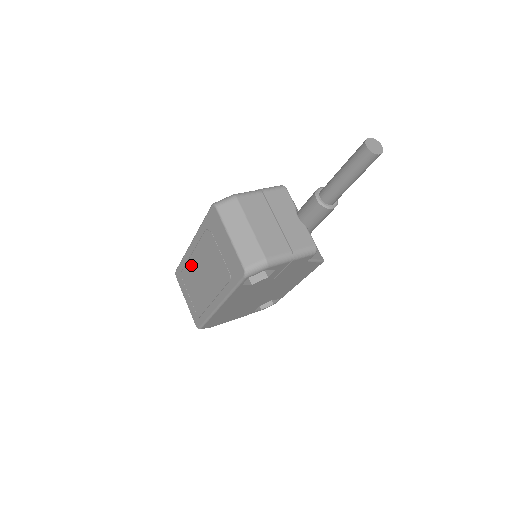
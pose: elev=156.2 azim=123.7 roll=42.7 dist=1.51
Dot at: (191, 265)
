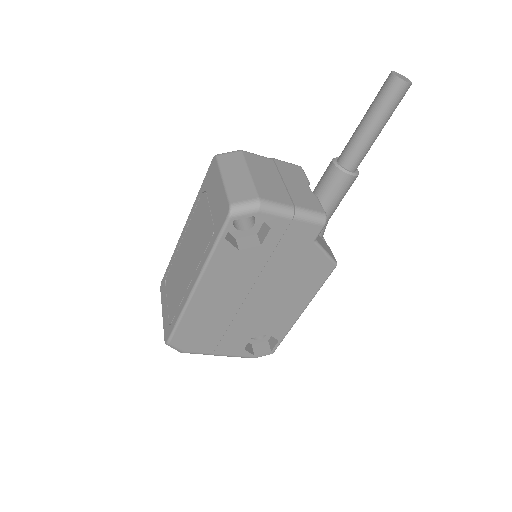
Dot at: (178, 256)
